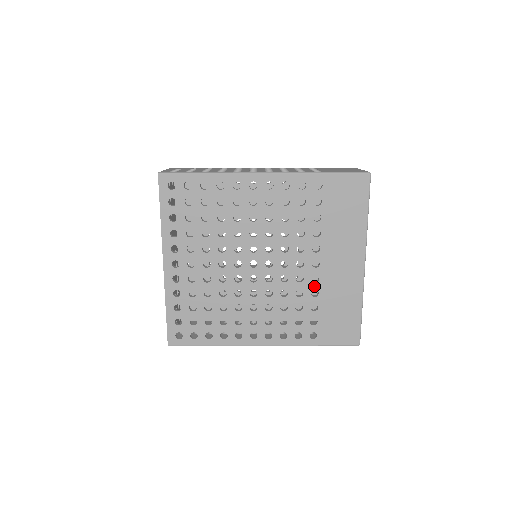
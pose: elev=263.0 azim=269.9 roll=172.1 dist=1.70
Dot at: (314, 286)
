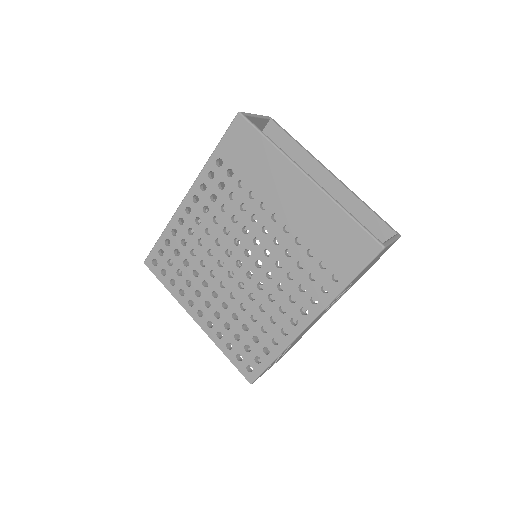
Dot at: (292, 236)
